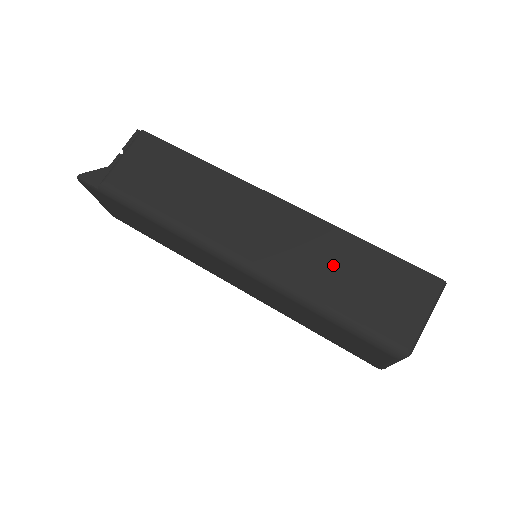
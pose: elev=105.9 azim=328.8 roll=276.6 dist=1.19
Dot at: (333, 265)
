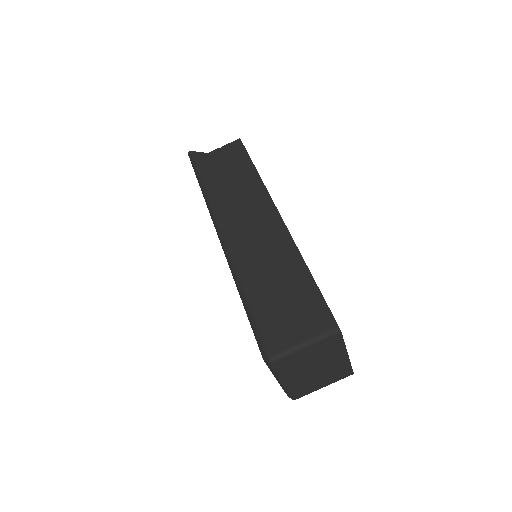
Dot at: (274, 273)
